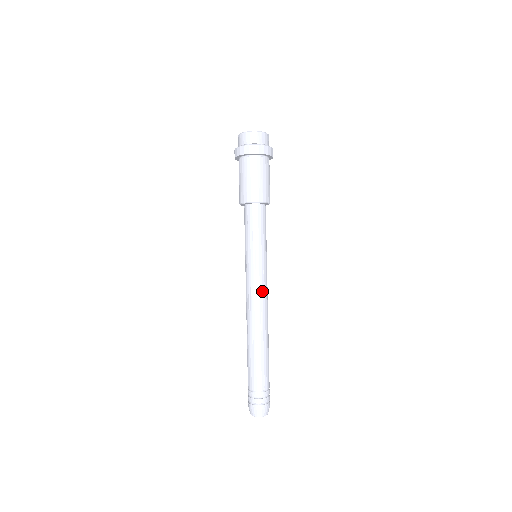
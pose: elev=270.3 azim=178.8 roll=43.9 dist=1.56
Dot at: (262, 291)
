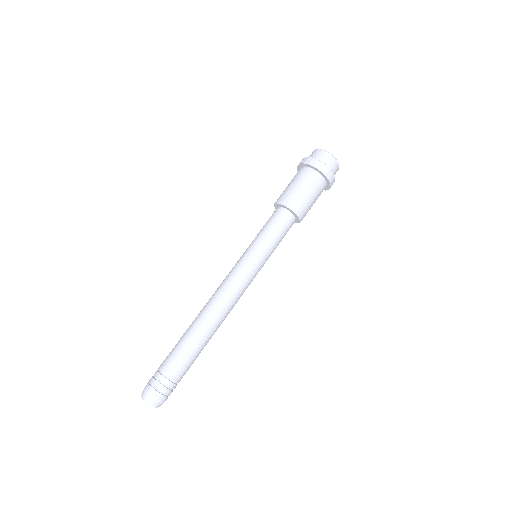
Dot at: (243, 292)
